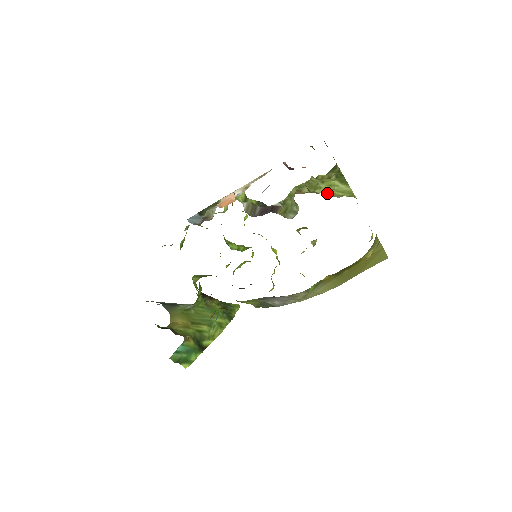
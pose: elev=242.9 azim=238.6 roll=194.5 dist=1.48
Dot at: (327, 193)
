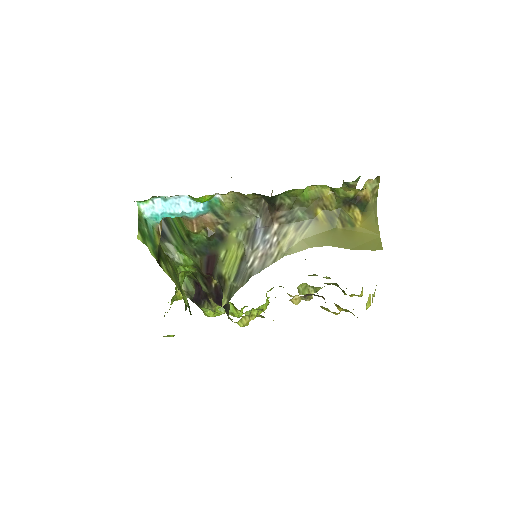
Dot at: occluded
